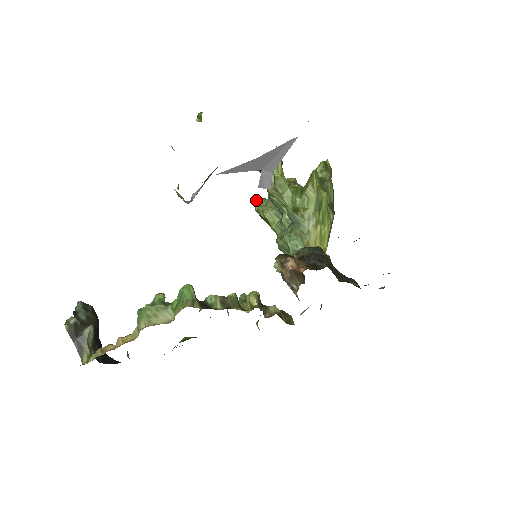
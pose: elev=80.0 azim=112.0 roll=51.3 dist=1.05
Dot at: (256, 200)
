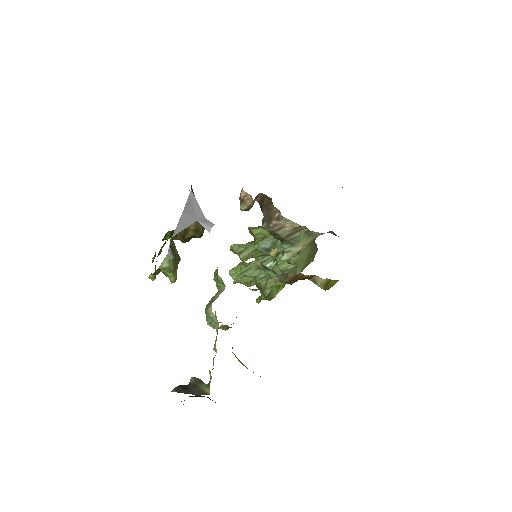
Dot at: (259, 298)
